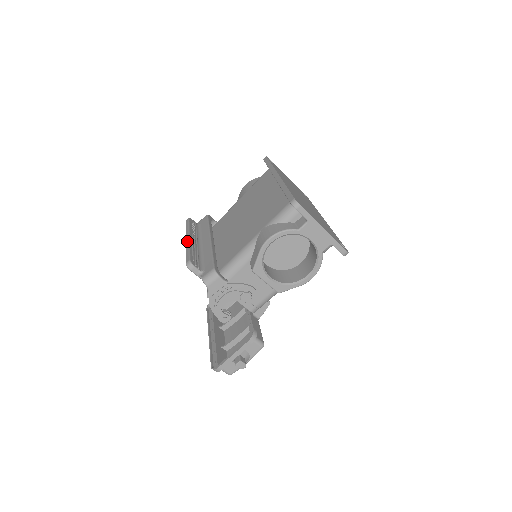
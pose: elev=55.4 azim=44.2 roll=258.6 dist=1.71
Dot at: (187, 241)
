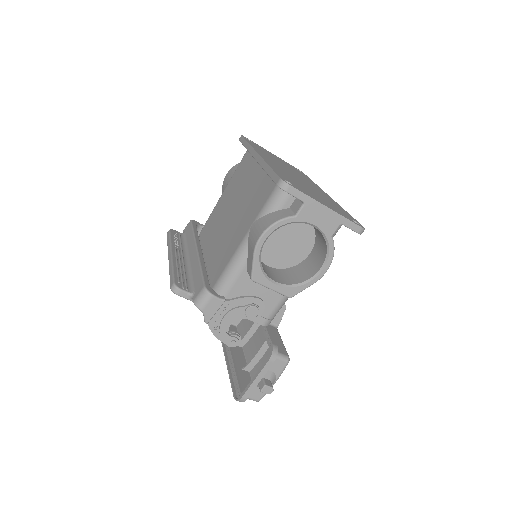
Dot at: (169, 259)
